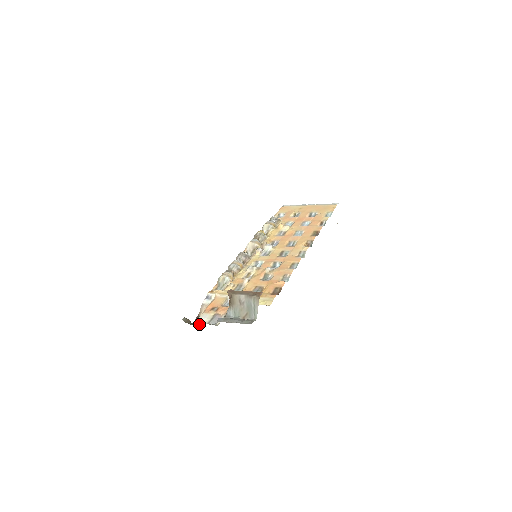
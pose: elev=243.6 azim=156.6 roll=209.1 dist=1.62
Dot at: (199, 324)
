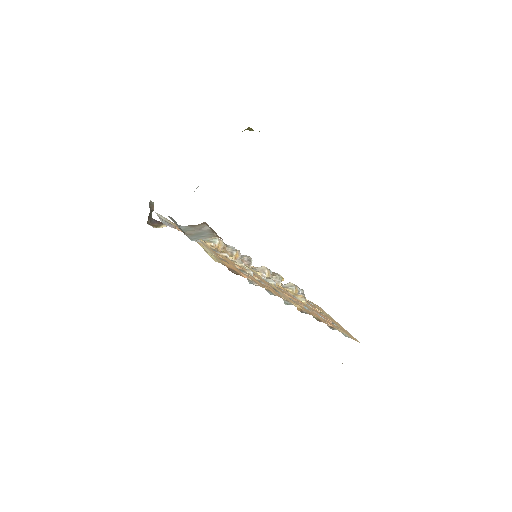
Dot at: (154, 225)
